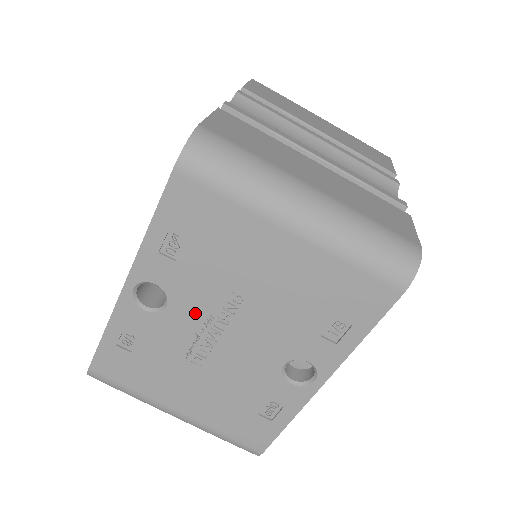
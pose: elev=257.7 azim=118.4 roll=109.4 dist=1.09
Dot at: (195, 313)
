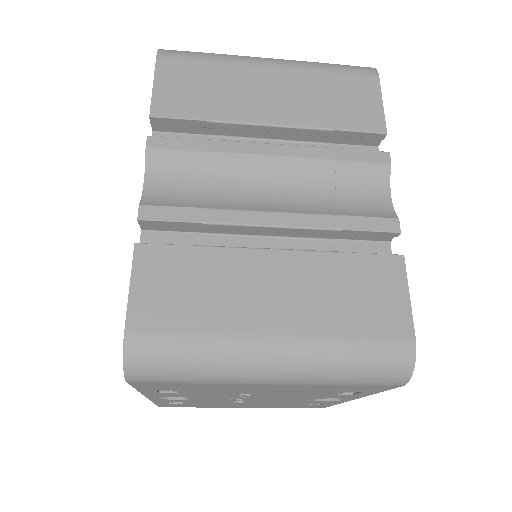
Dot at: (217, 398)
